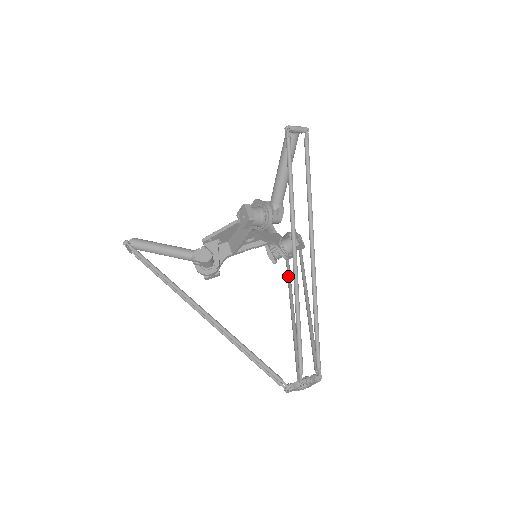
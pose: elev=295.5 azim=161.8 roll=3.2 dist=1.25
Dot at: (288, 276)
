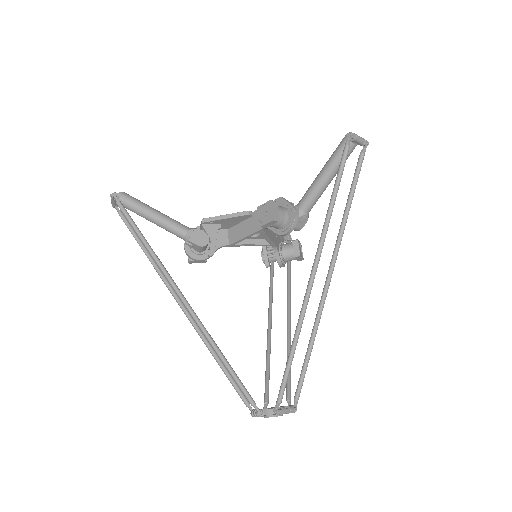
Dot at: (271, 281)
